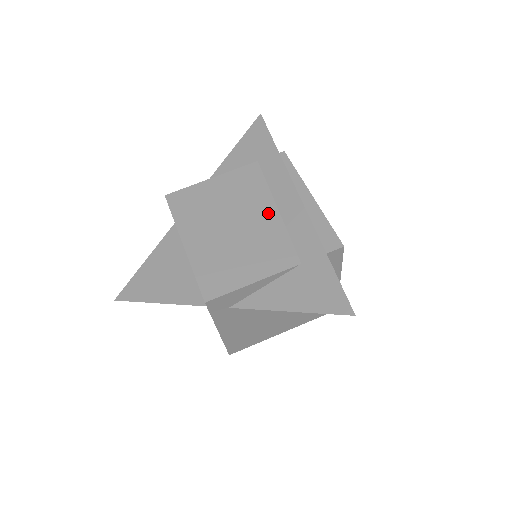
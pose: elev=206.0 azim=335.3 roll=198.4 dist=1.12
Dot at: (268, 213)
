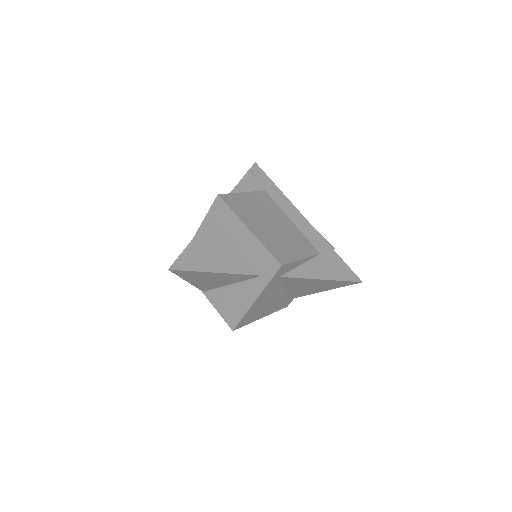
Dot at: (288, 222)
